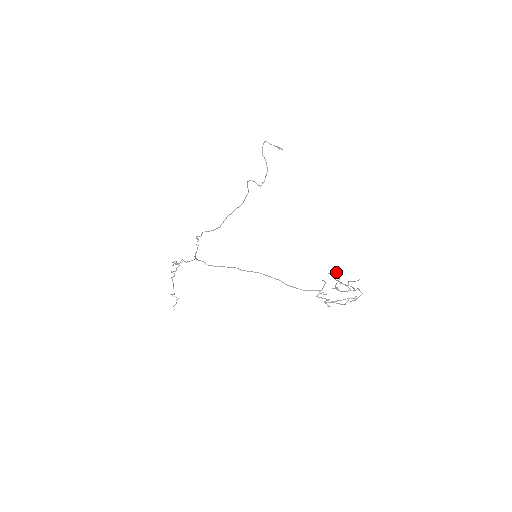
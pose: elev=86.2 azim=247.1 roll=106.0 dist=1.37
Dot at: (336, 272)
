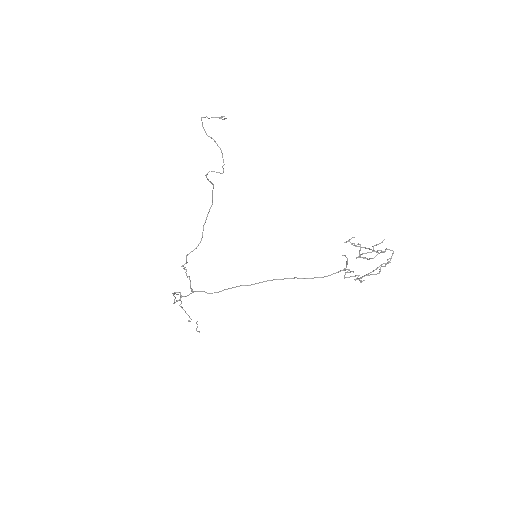
Dot at: (352, 237)
